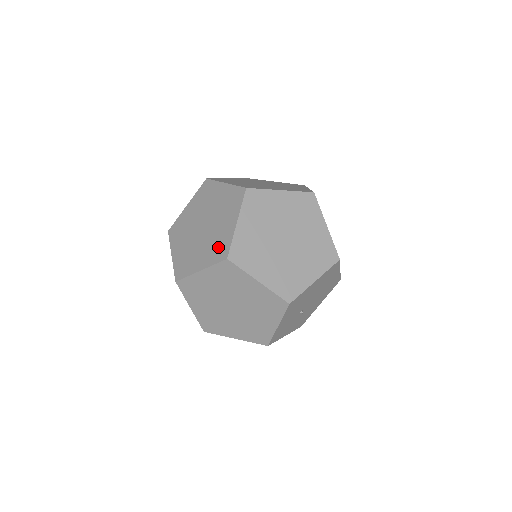
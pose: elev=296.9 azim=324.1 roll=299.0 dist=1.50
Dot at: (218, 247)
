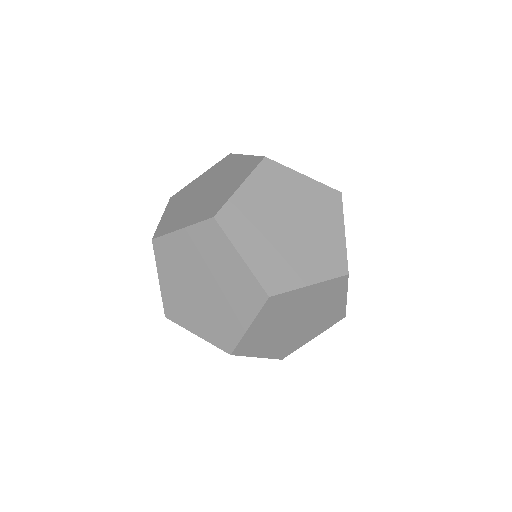
Dot at: (245, 294)
